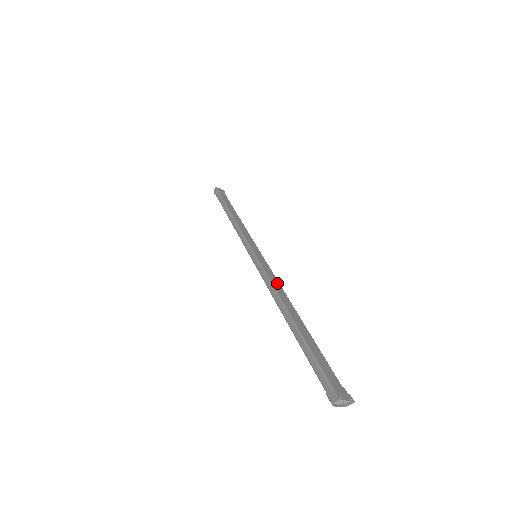
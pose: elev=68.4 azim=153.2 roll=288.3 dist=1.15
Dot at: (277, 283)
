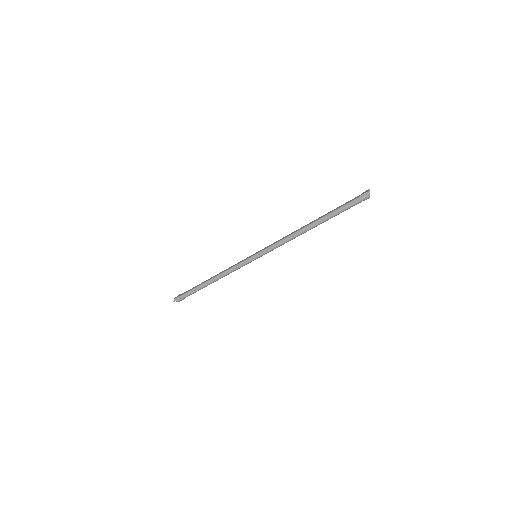
Dot at: (284, 237)
